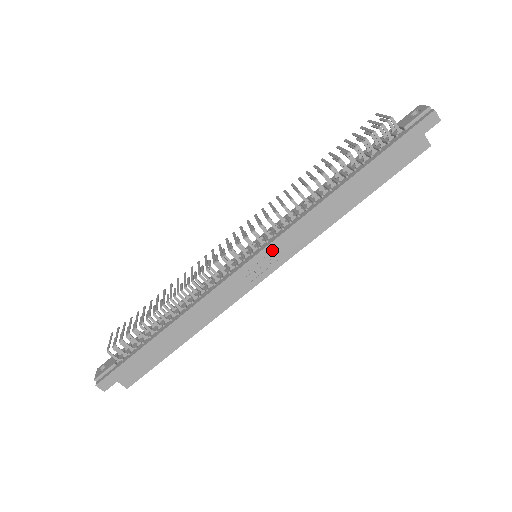
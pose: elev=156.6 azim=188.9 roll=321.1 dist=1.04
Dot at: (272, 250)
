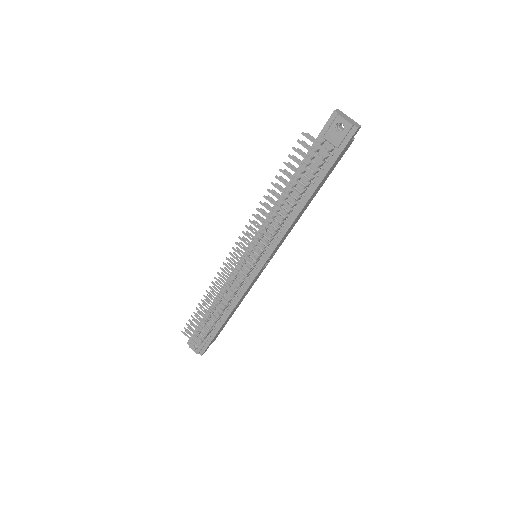
Dot at: occluded
